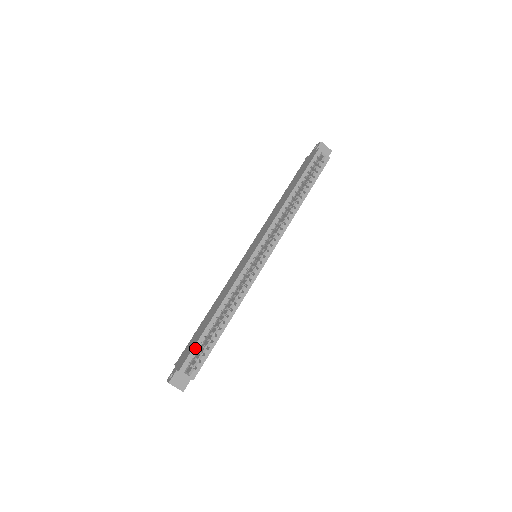
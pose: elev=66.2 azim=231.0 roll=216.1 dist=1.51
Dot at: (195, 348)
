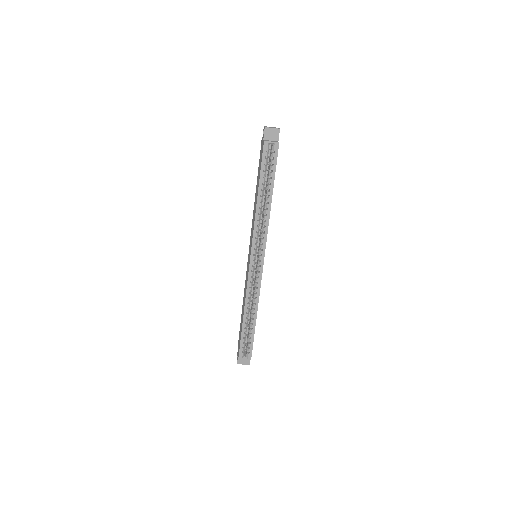
Dot at: (241, 342)
